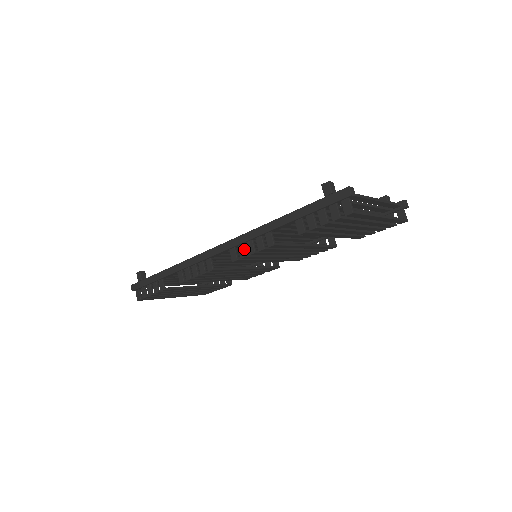
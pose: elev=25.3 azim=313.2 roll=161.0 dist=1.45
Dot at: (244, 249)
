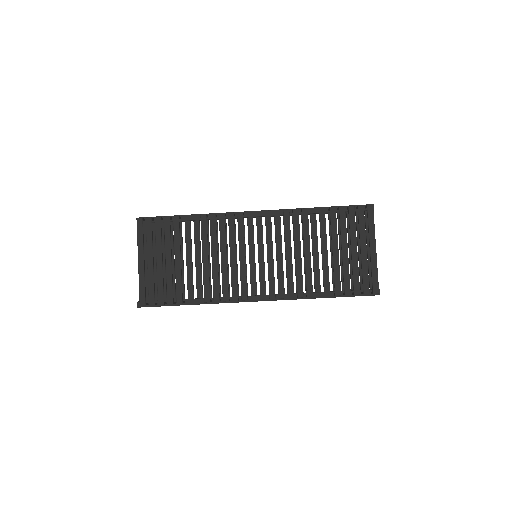
Dot at: (280, 211)
